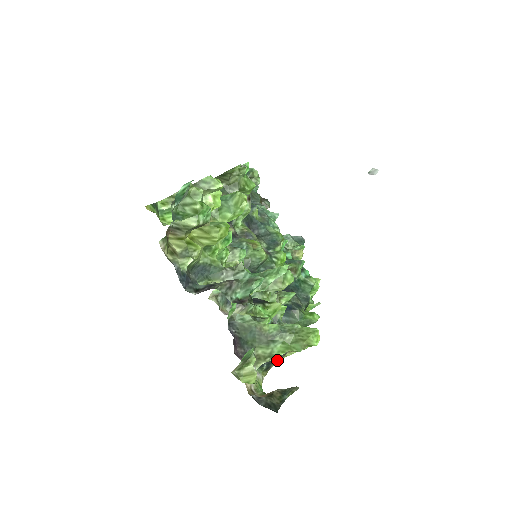
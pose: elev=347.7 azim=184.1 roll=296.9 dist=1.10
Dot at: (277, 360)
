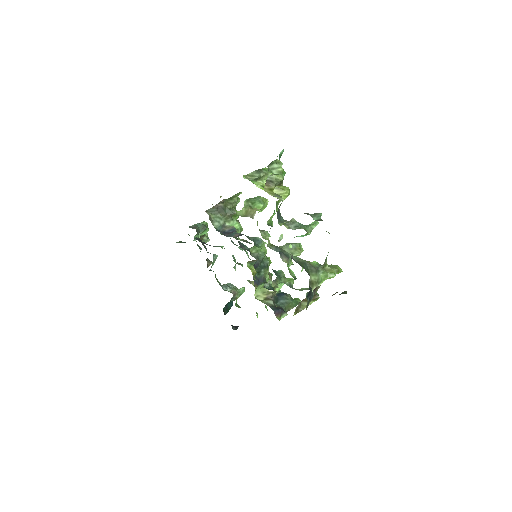
Dot at: (313, 296)
